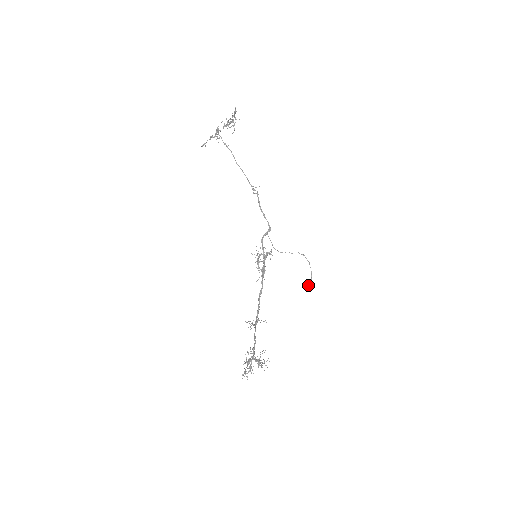
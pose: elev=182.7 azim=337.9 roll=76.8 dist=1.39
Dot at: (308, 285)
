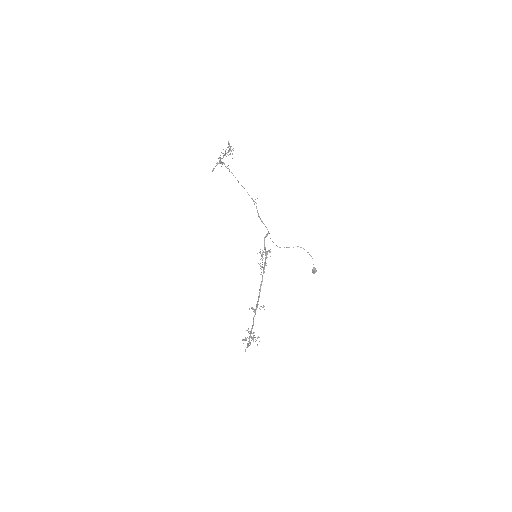
Dot at: (312, 270)
